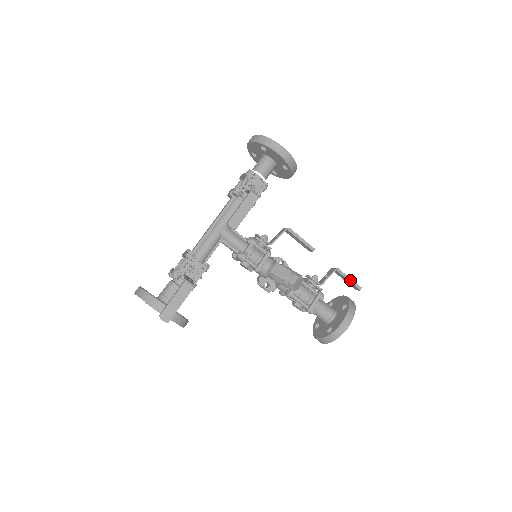
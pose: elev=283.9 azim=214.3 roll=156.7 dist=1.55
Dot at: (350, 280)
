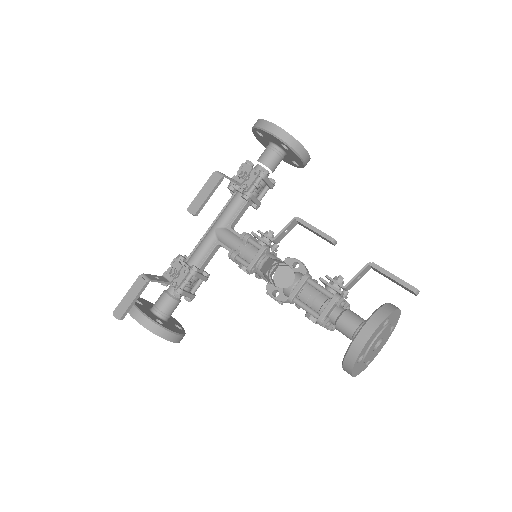
Dot at: (394, 278)
